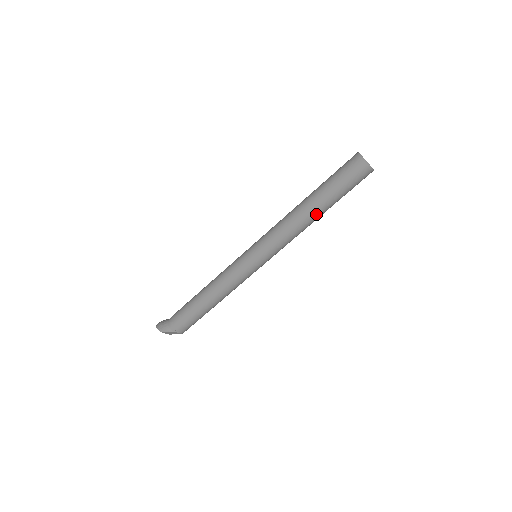
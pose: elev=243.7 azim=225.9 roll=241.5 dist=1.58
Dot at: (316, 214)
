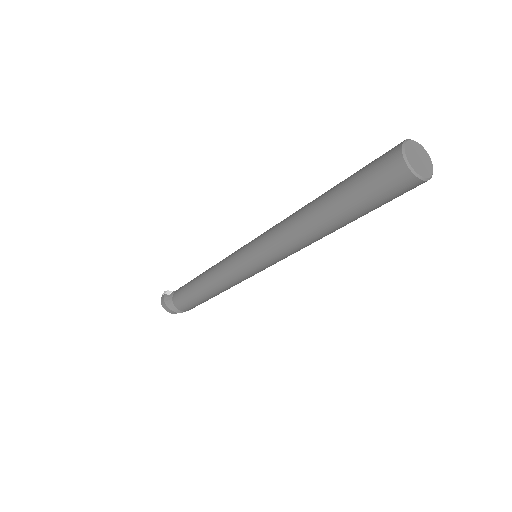
Dot at: occluded
